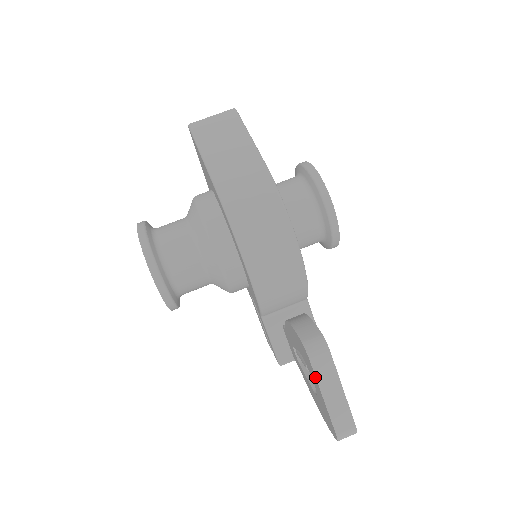
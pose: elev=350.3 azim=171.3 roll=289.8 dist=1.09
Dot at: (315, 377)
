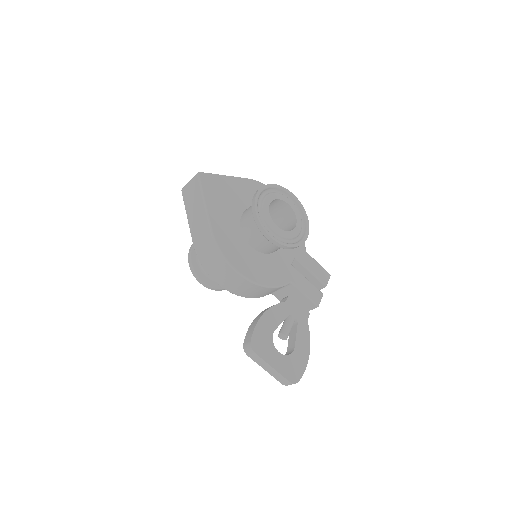
Dot at: (255, 361)
